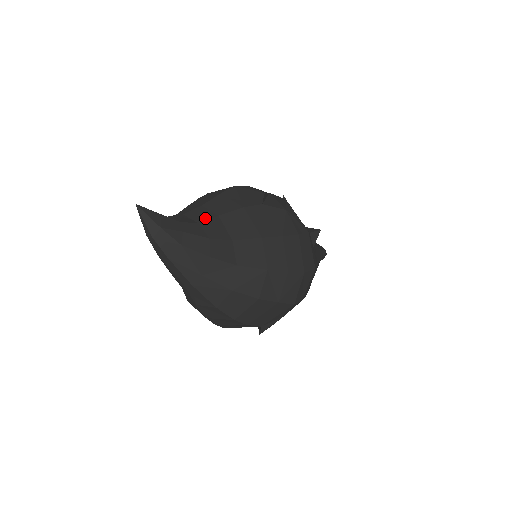
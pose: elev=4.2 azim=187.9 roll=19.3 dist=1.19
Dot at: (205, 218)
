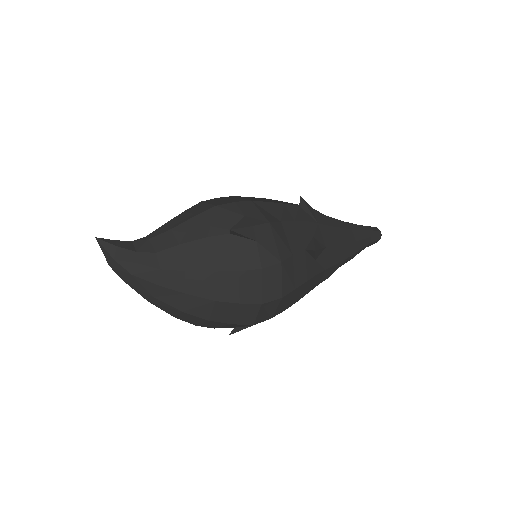
Dot at: (165, 246)
